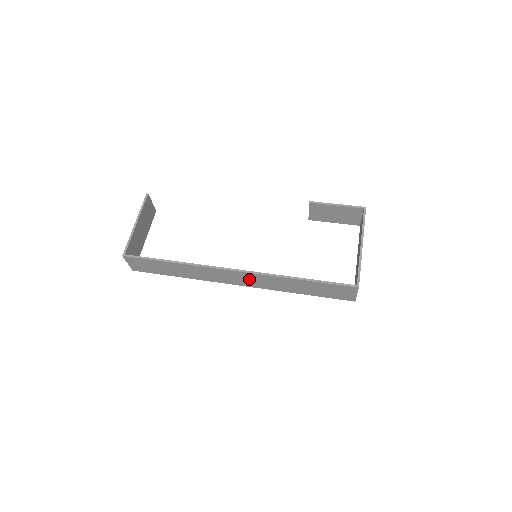
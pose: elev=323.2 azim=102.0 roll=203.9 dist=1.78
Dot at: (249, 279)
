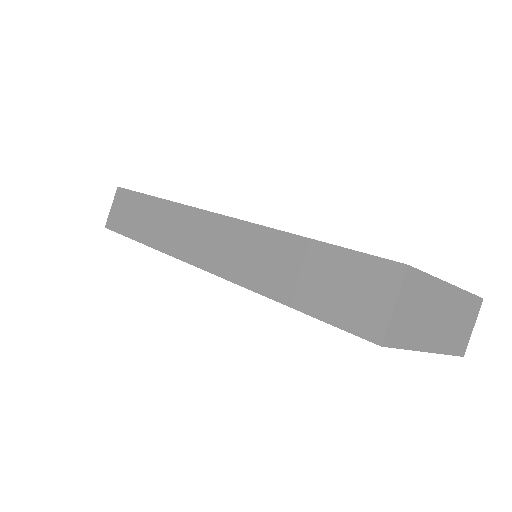
Dot at: (221, 242)
